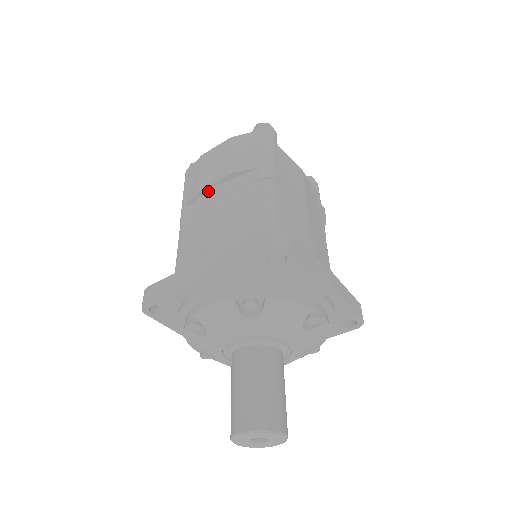
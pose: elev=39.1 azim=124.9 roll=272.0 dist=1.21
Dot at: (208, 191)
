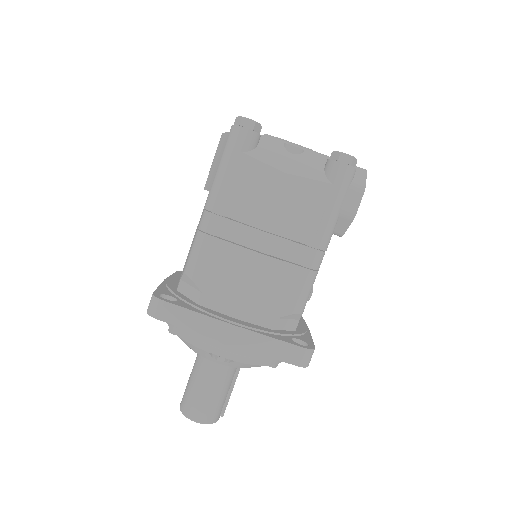
Dot at: occluded
